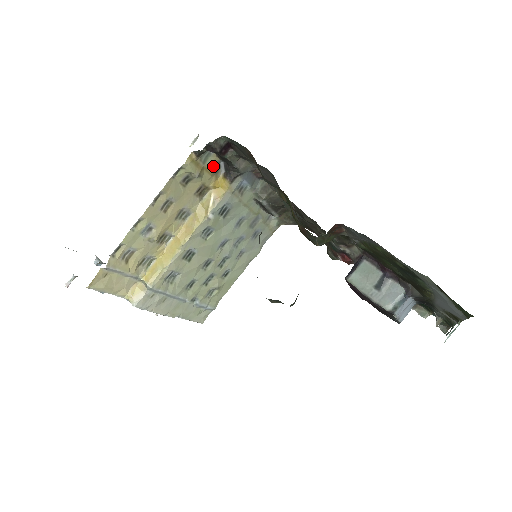
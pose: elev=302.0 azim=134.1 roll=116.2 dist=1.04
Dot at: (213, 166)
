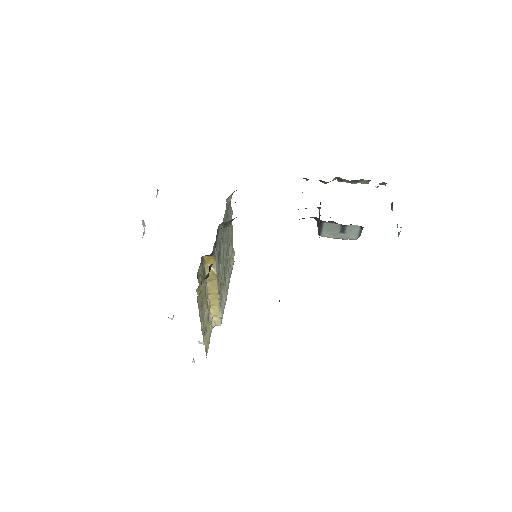
Dot at: (201, 266)
